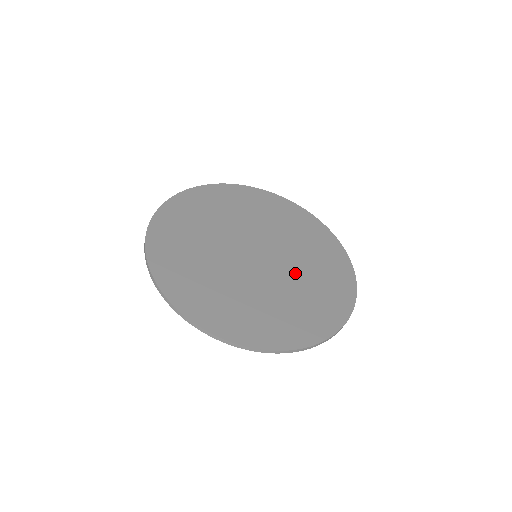
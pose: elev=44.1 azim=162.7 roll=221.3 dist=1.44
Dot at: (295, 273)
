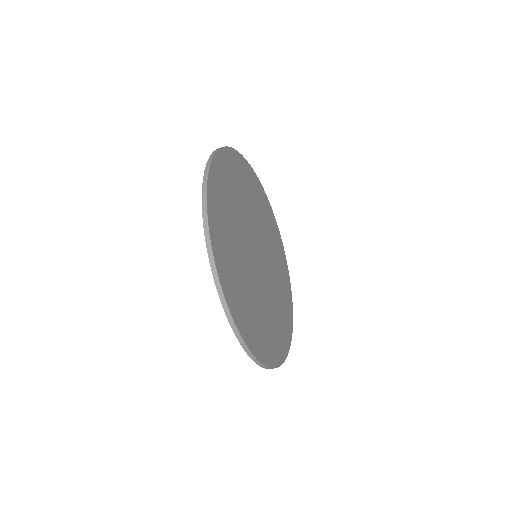
Dot at: (273, 279)
